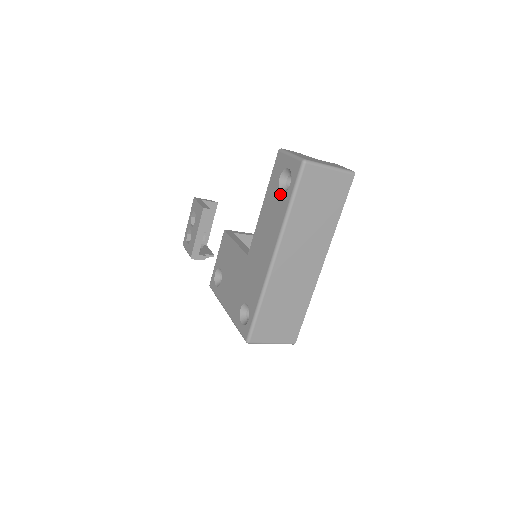
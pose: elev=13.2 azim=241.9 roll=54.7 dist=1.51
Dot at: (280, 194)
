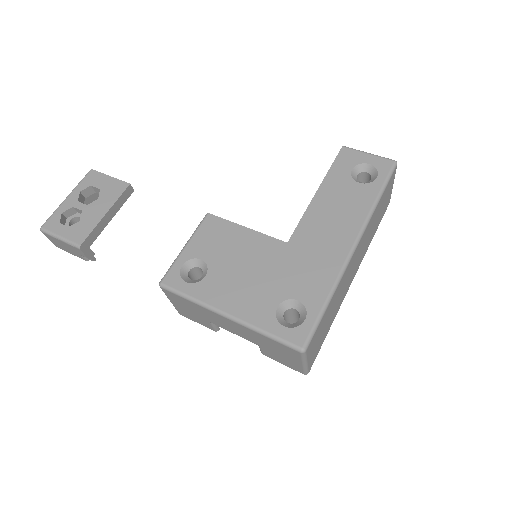
Dot at: (358, 184)
